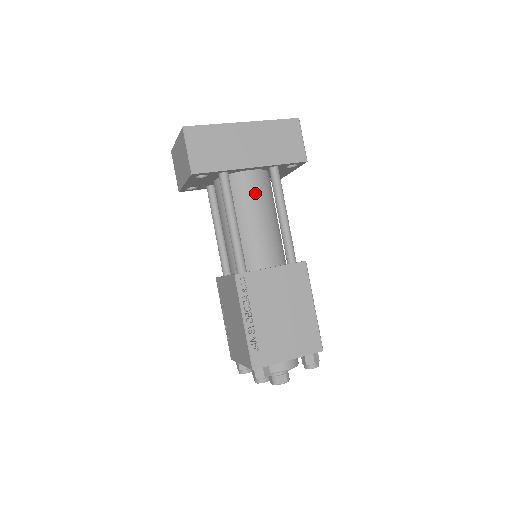
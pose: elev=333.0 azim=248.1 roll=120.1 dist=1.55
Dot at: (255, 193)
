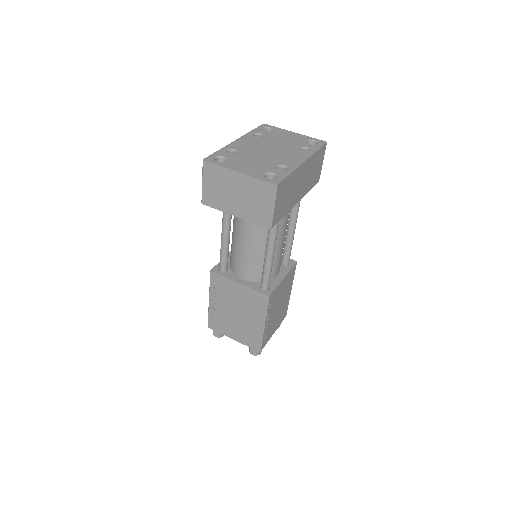
Dot at: (287, 219)
